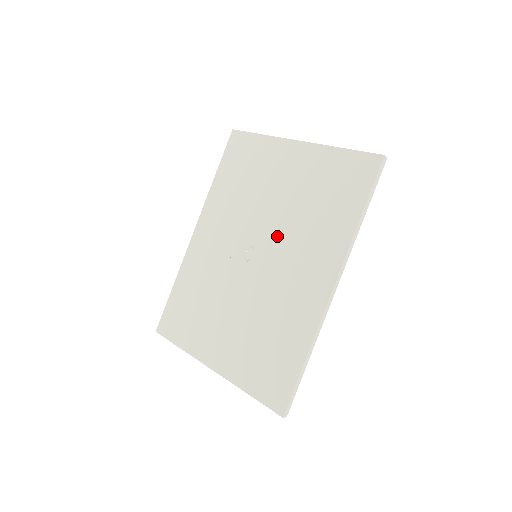
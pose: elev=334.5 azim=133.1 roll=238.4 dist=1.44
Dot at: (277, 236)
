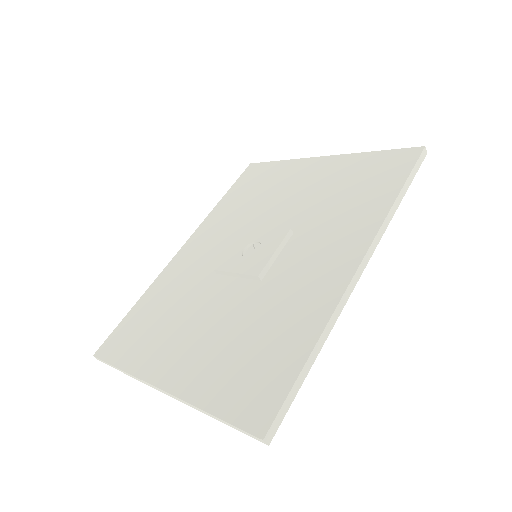
Dot at: occluded
